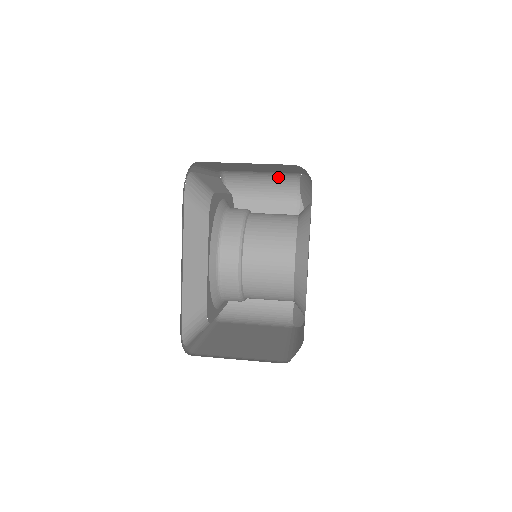
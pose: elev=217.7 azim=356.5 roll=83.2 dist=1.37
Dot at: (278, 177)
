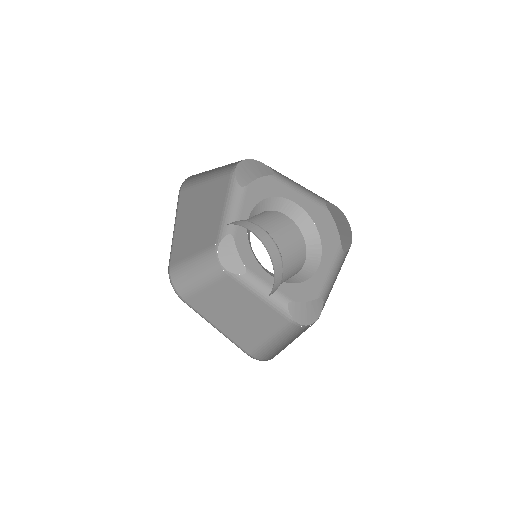
Dot at: (205, 262)
